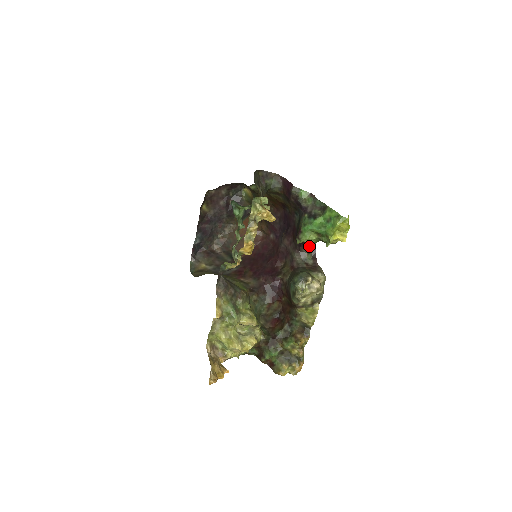
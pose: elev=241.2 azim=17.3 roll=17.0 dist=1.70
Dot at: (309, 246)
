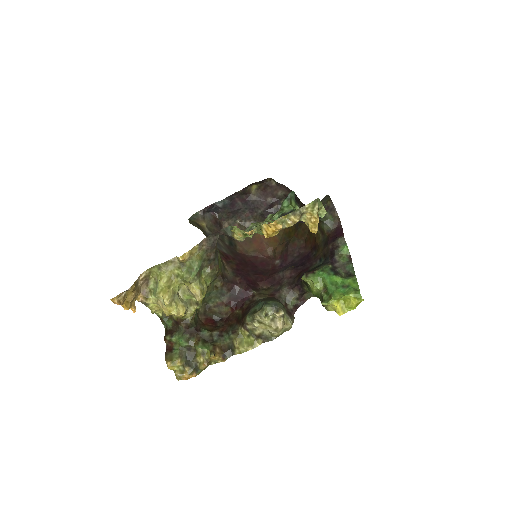
Dot at: (302, 294)
